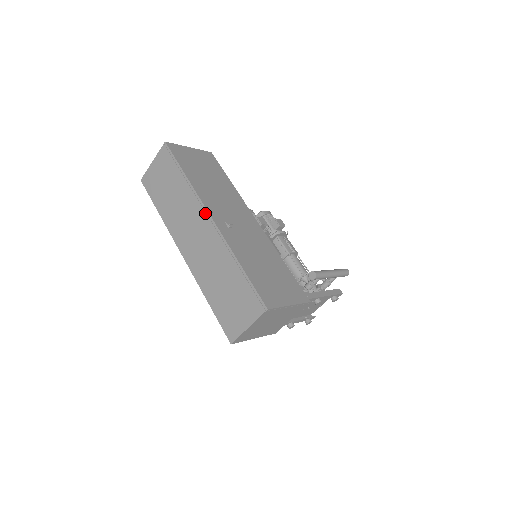
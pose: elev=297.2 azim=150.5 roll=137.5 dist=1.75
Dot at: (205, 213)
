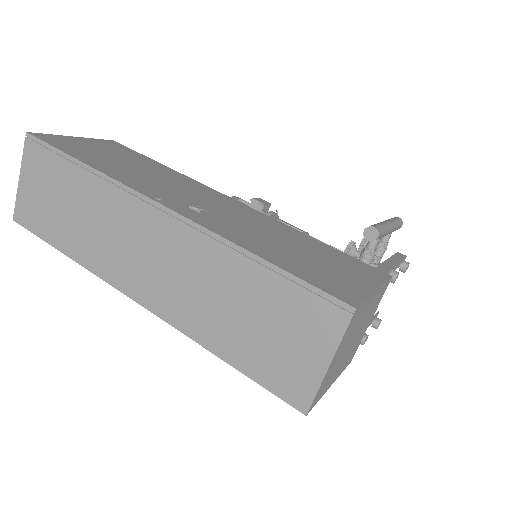
Dot at: (146, 204)
